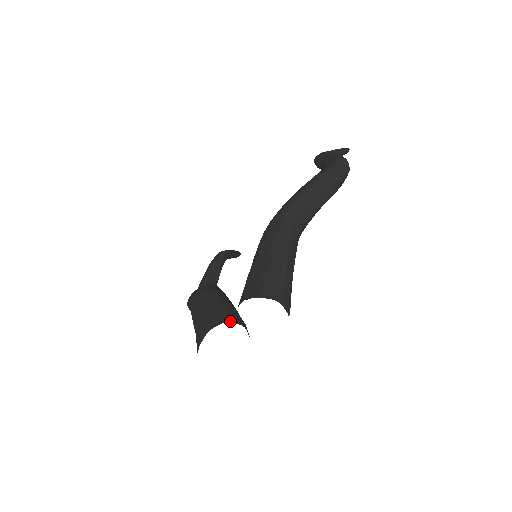
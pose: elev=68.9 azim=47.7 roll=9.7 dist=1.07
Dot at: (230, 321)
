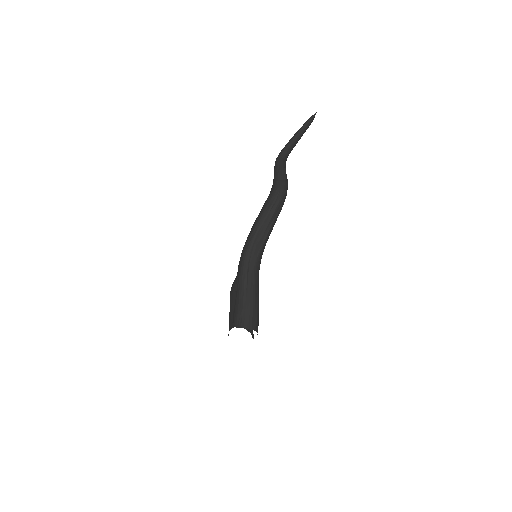
Dot at: (236, 326)
